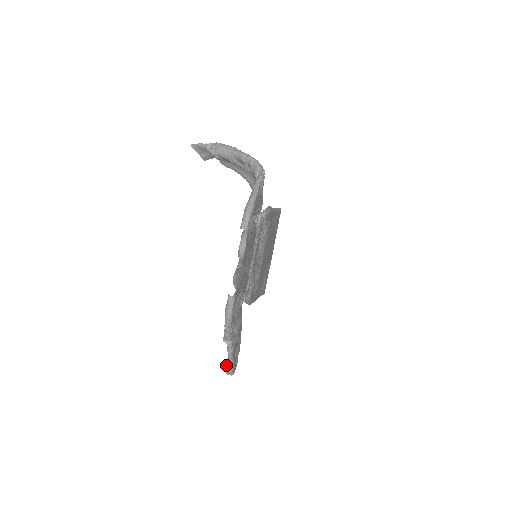
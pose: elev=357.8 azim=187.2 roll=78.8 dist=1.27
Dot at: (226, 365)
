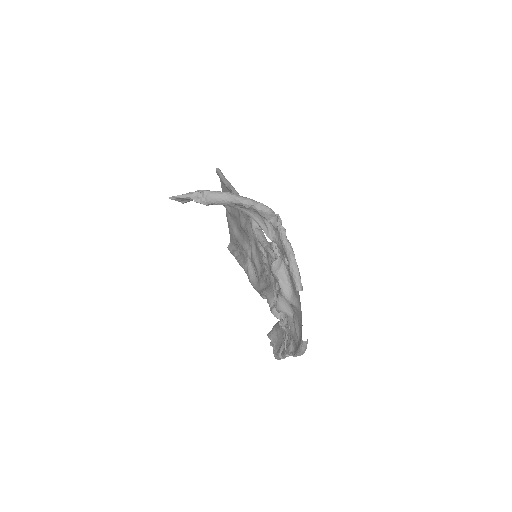
Dot at: (279, 358)
